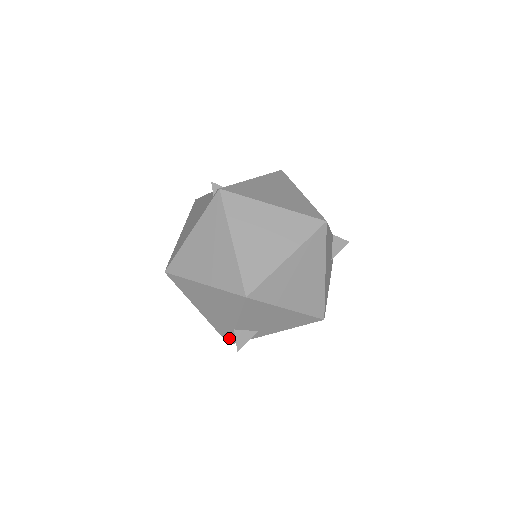
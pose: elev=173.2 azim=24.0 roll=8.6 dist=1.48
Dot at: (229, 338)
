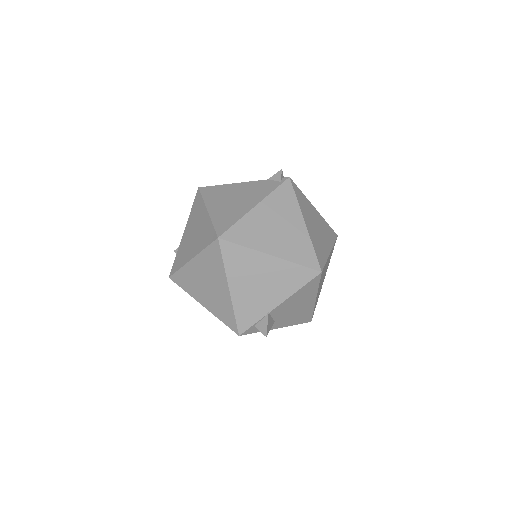
Dot at: (248, 326)
